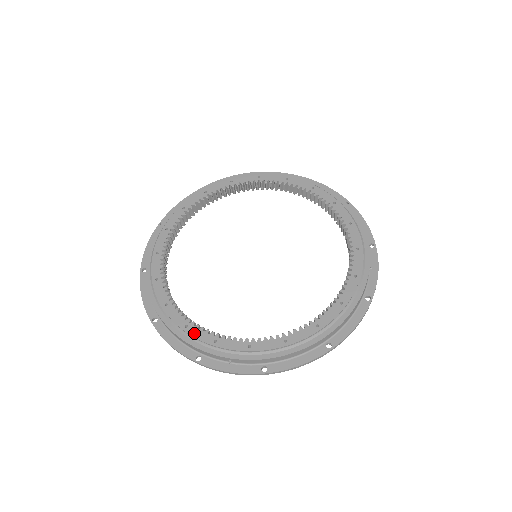
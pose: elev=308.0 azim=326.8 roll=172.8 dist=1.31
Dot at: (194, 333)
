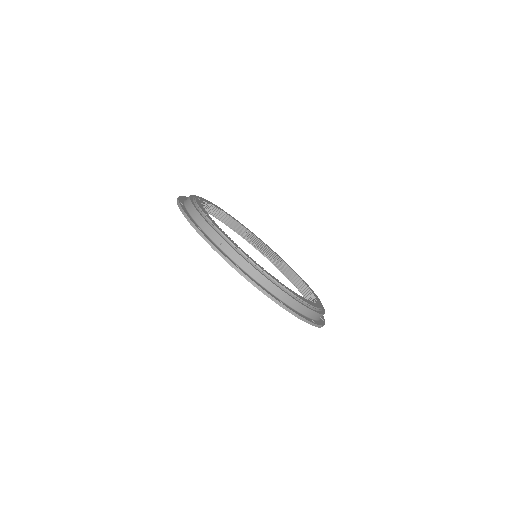
Dot at: (210, 218)
